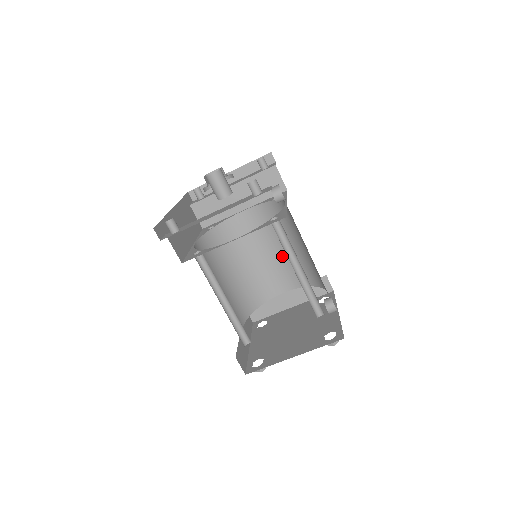
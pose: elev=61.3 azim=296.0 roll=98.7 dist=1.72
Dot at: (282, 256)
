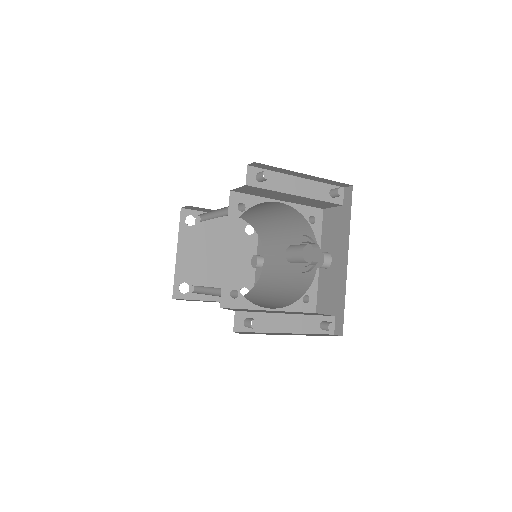
Dot at: (260, 215)
